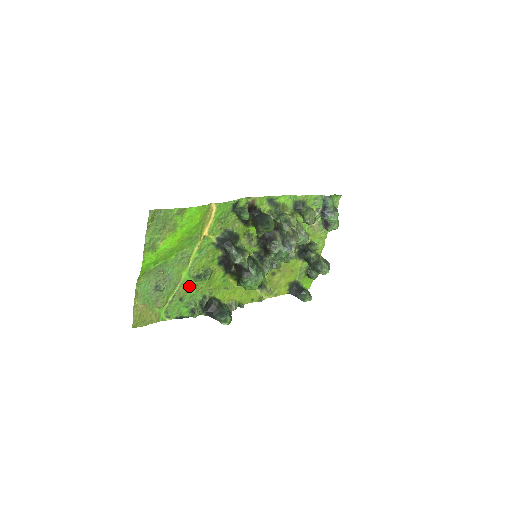
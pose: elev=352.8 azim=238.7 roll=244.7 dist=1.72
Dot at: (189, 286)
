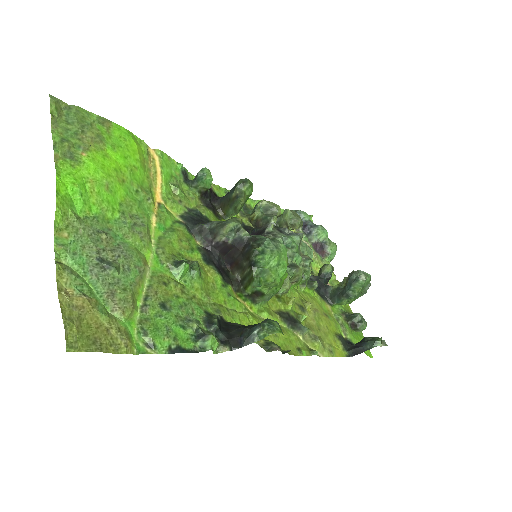
Dot at: (169, 285)
